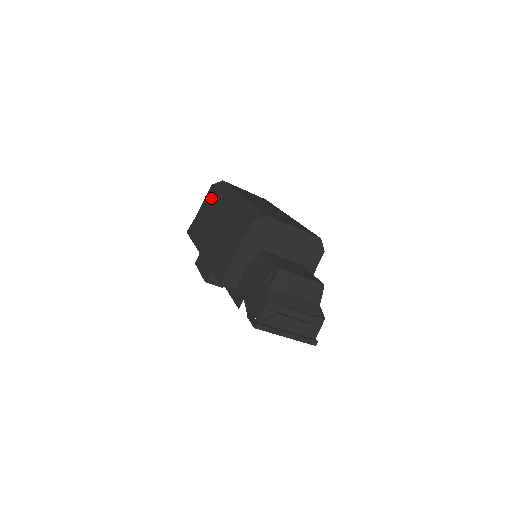
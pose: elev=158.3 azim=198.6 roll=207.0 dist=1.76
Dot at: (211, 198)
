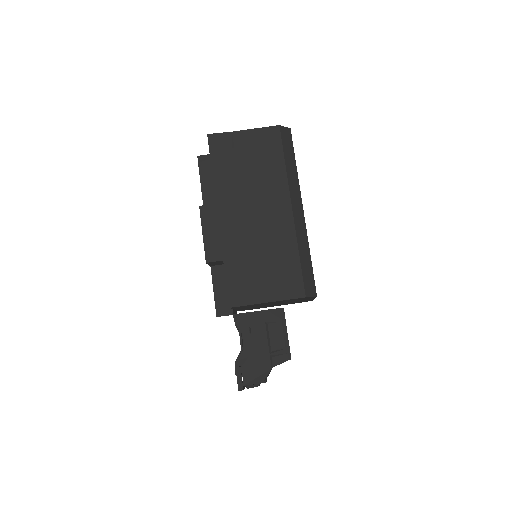
Dot at: (270, 150)
